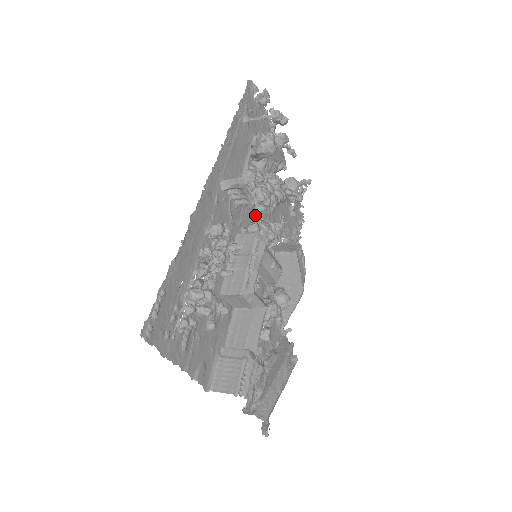
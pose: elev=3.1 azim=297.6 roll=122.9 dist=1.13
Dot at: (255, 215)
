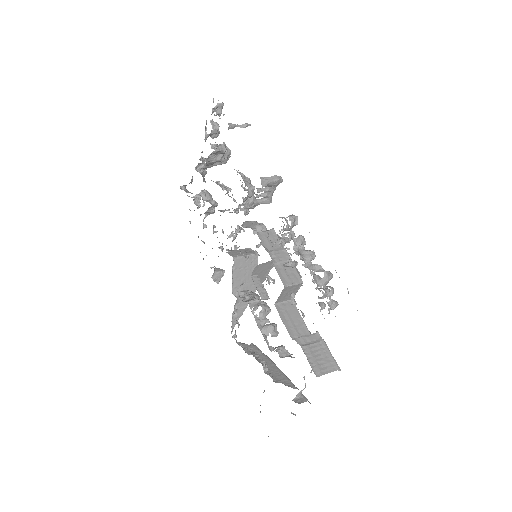
Dot at: occluded
